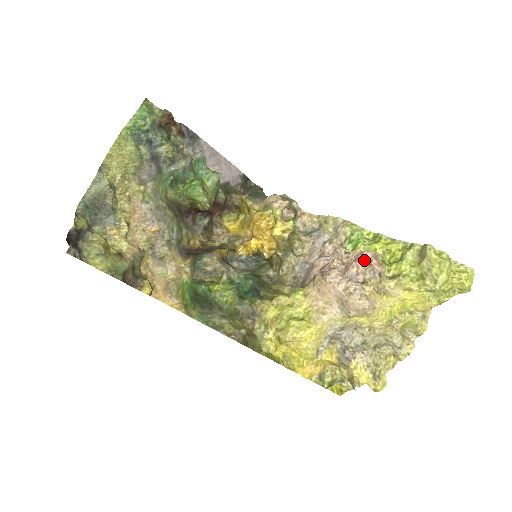
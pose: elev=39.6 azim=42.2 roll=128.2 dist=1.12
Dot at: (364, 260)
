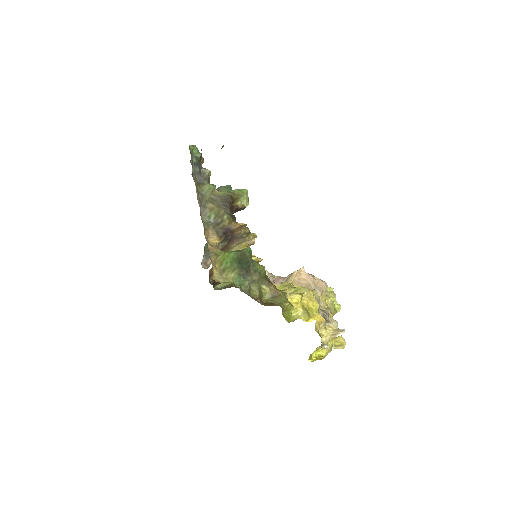
Dot at: occluded
